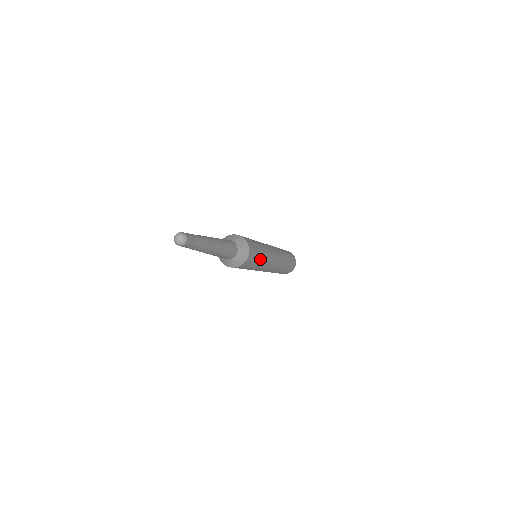
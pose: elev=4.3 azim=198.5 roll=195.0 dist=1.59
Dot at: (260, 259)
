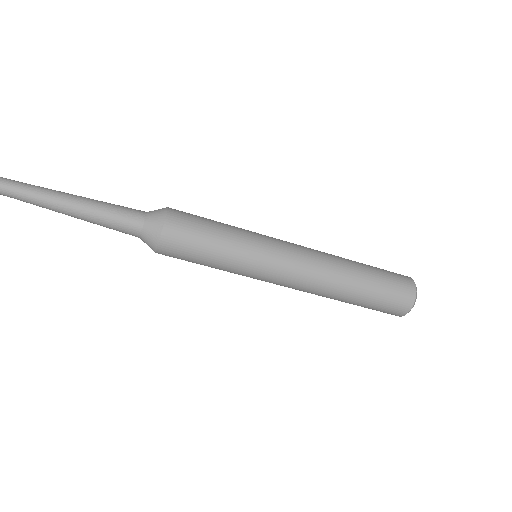
Dot at: (223, 224)
